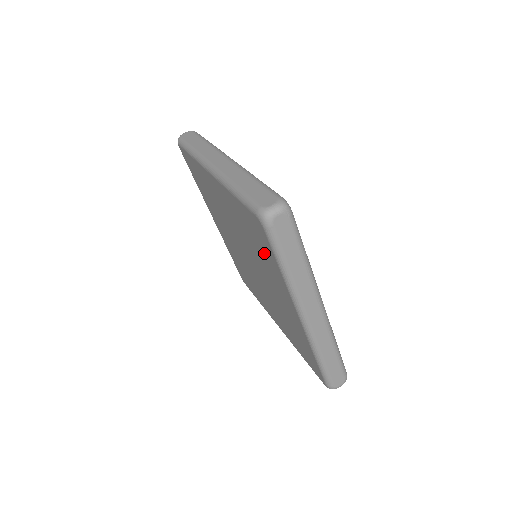
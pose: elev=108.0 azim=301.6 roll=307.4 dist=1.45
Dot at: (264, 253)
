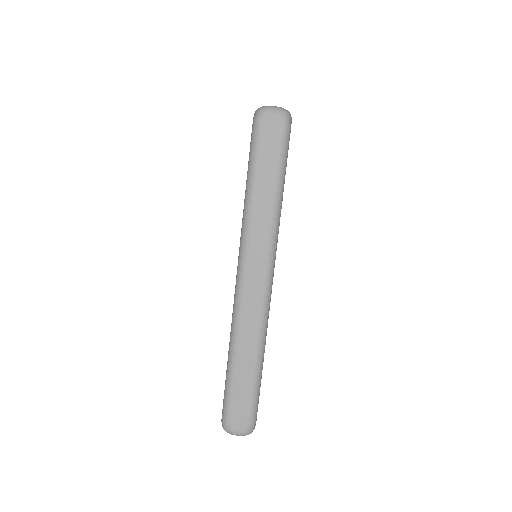
Dot at: occluded
